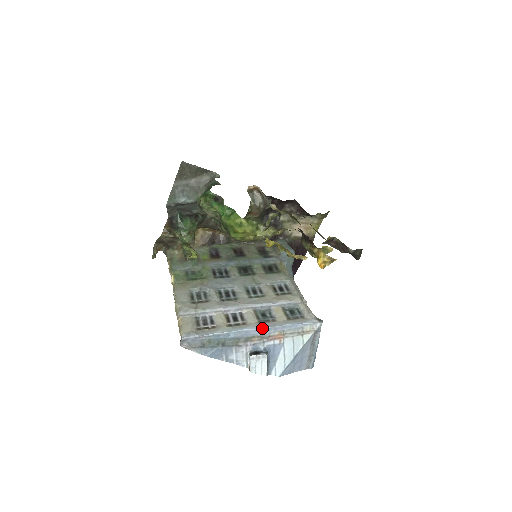
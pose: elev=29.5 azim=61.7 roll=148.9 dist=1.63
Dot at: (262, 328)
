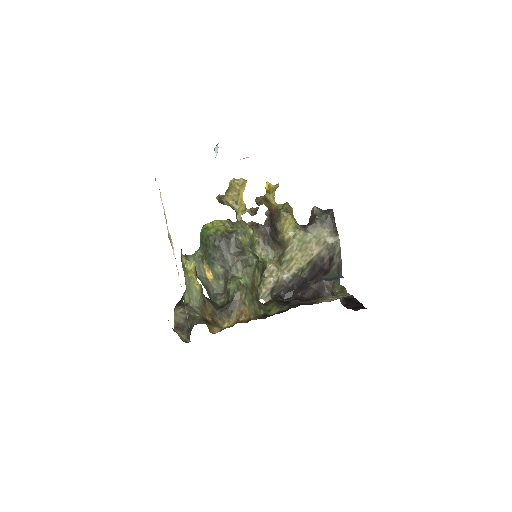
Dot at: occluded
